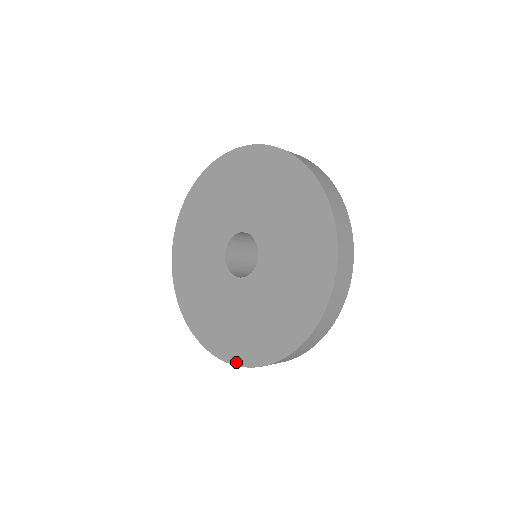
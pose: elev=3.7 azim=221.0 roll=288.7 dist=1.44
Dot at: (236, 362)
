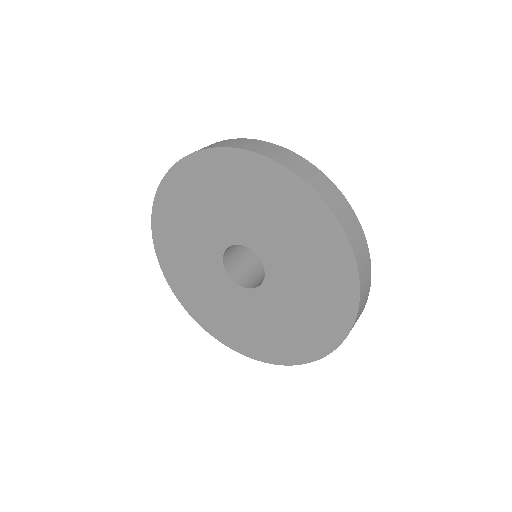
Dot at: (184, 305)
